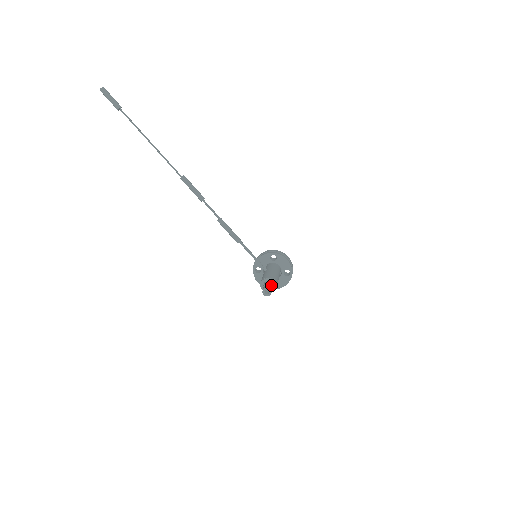
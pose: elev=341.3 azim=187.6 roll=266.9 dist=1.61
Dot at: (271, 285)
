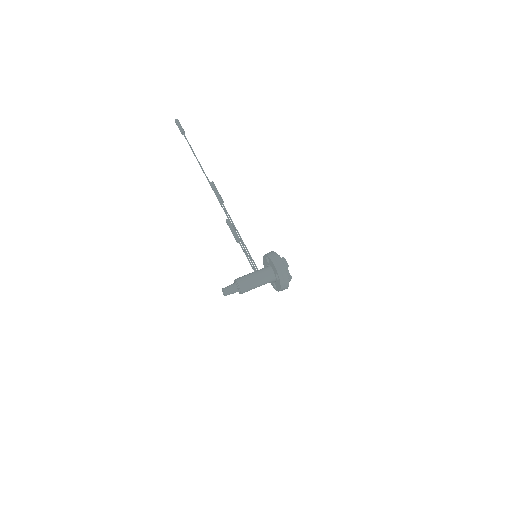
Dot at: (231, 287)
